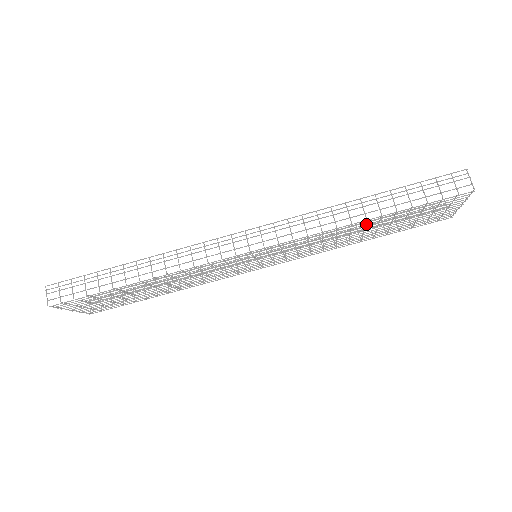
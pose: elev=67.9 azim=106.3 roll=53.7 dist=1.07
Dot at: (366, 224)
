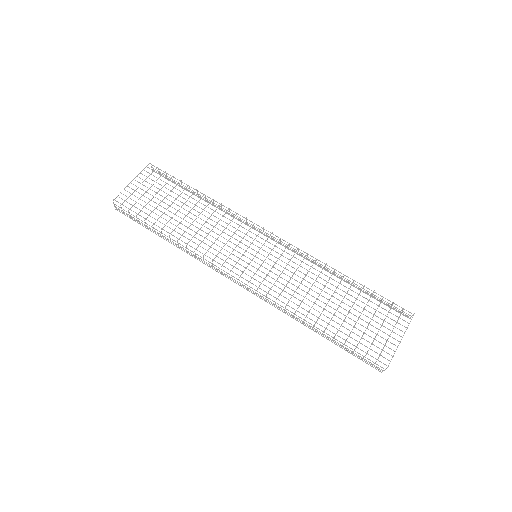
Dot at: (340, 283)
